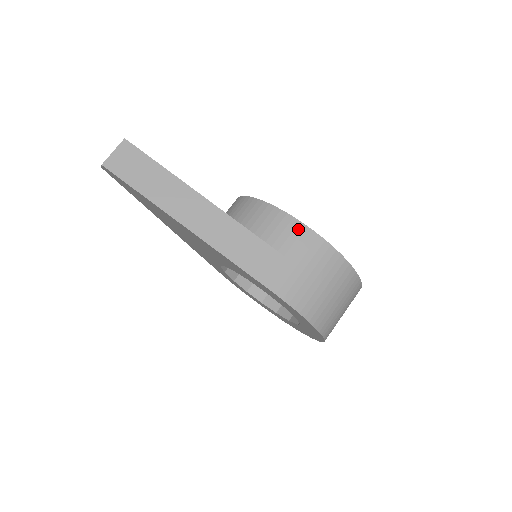
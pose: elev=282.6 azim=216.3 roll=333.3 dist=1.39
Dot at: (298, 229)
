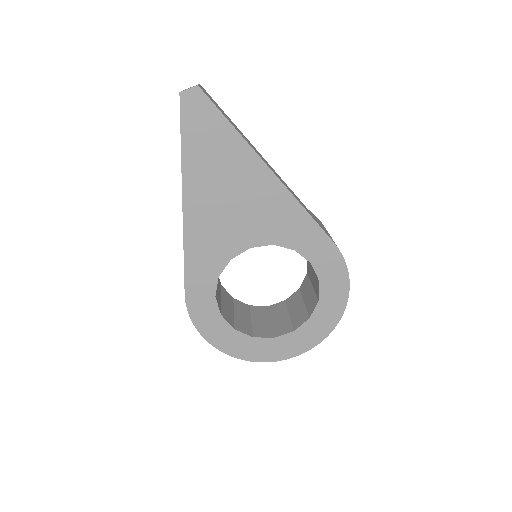
Dot at: (315, 216)
